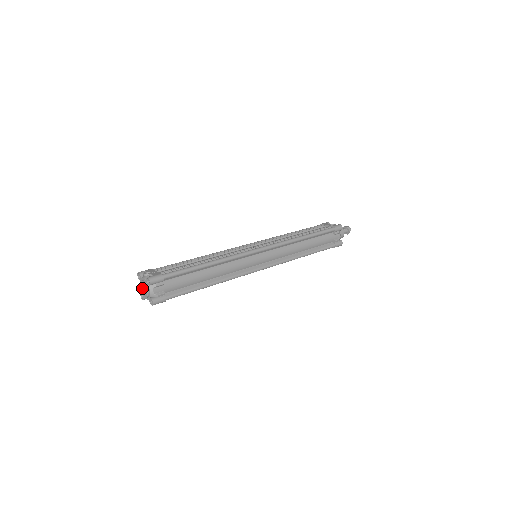
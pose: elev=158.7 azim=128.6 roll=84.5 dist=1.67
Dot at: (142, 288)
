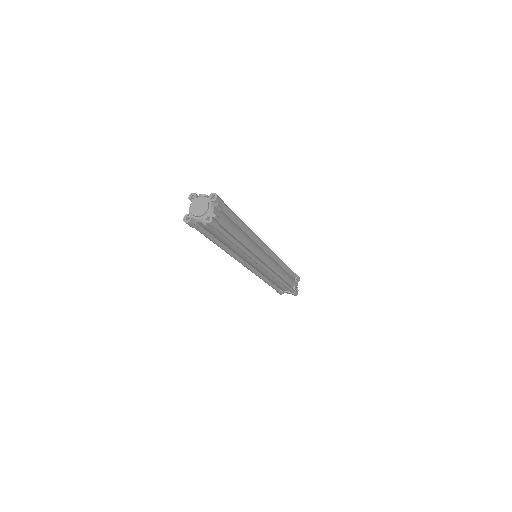
Dot at: (197, 206)
